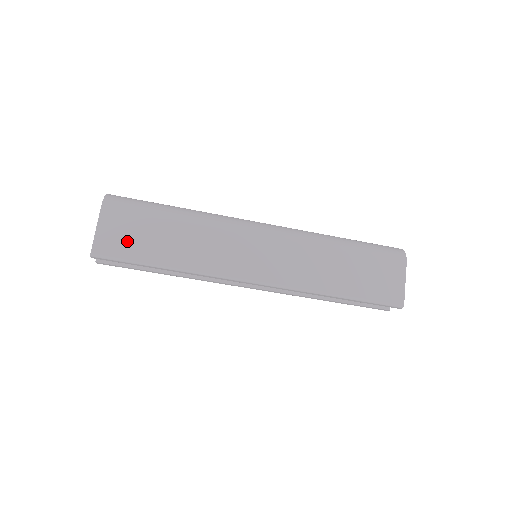
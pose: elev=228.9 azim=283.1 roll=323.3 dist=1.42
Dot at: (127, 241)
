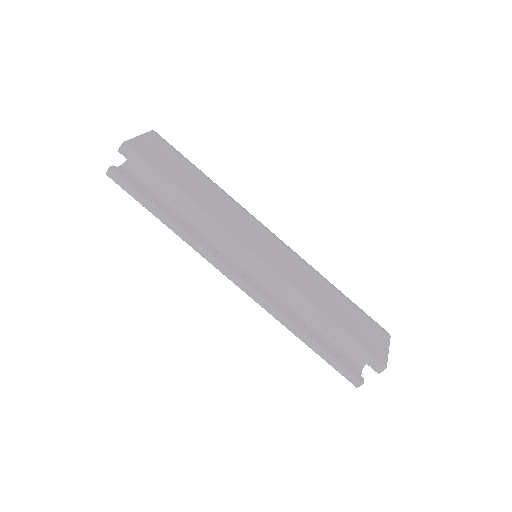
Dot at: (160, 159)
